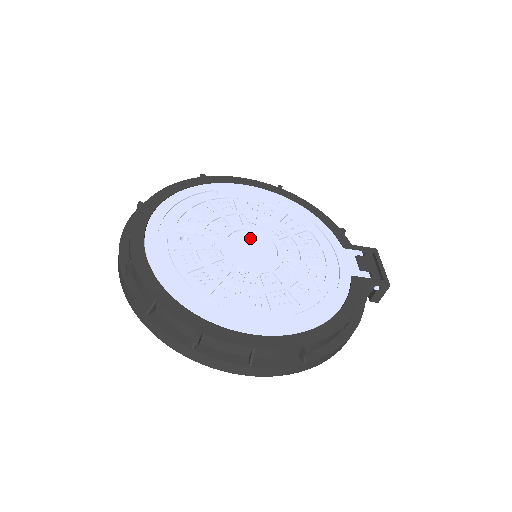
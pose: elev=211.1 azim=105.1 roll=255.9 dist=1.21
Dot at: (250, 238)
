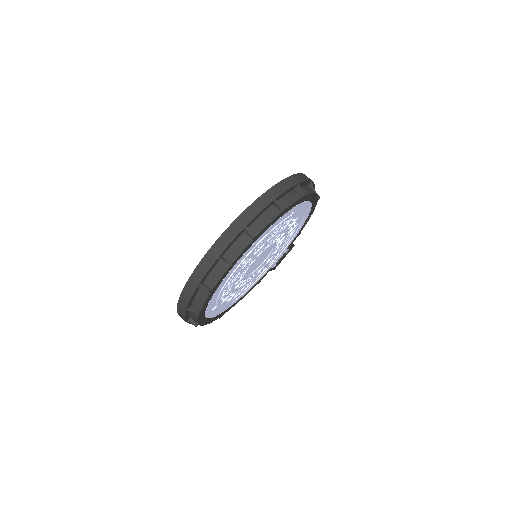
Dot at: (266, 252)
